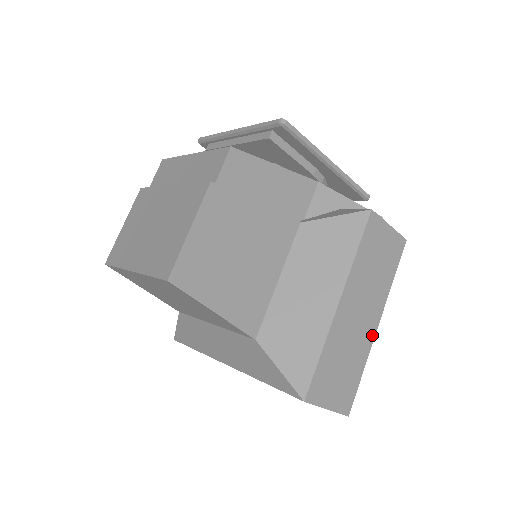
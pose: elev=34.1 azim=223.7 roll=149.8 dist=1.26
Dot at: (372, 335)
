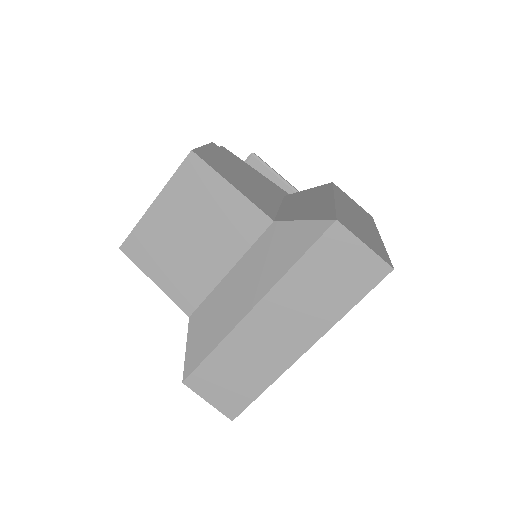
Dot at: (379, 239)
